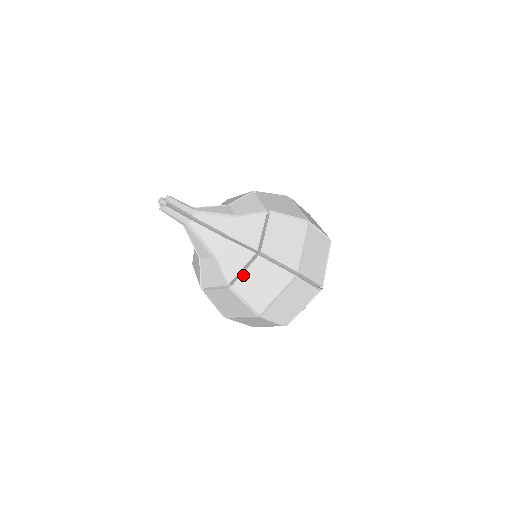
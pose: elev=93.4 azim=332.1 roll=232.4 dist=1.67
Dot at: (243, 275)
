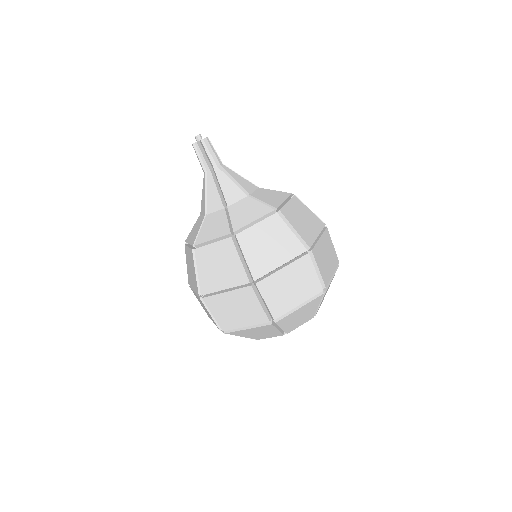
Dot at: (209, 246)
